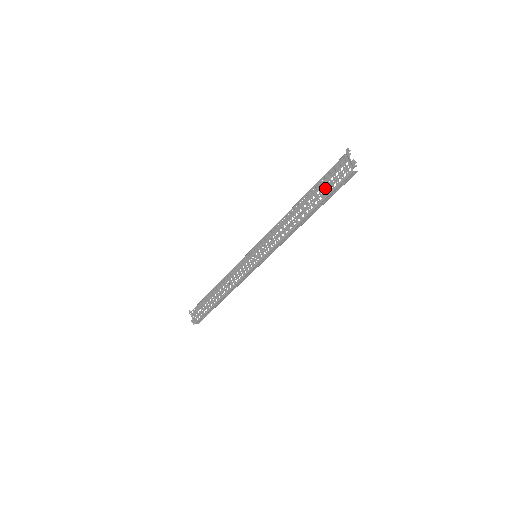
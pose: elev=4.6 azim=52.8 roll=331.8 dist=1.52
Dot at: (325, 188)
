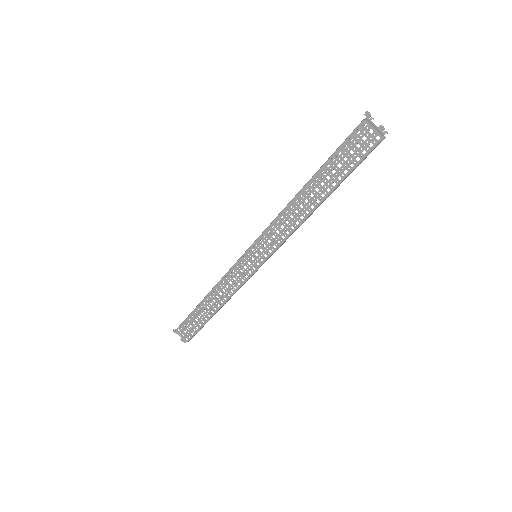
Dot at: (344, 165)
